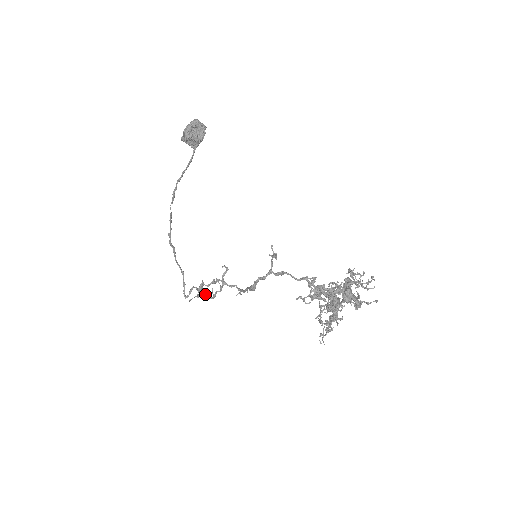
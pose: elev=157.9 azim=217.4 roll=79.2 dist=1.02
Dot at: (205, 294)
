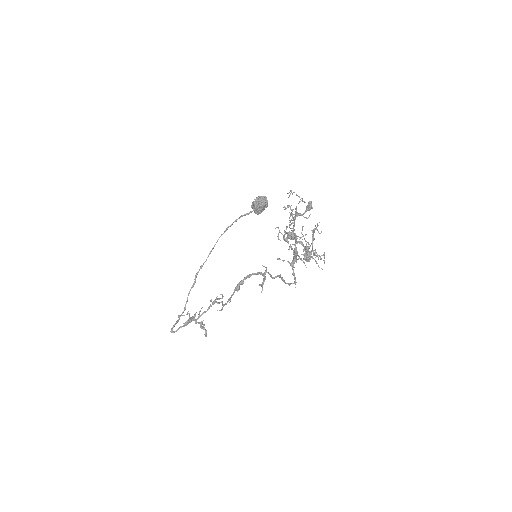
Dot at: (193, 316)
